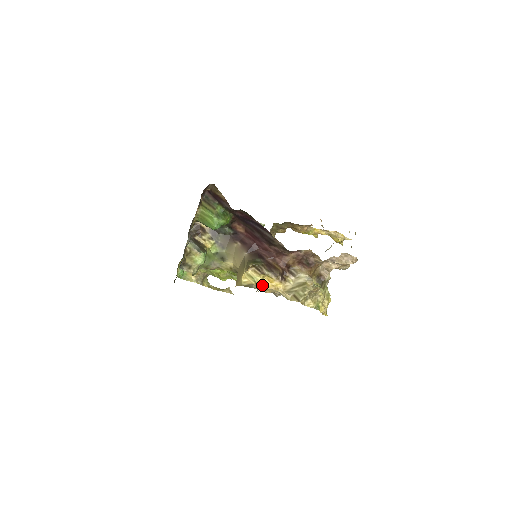
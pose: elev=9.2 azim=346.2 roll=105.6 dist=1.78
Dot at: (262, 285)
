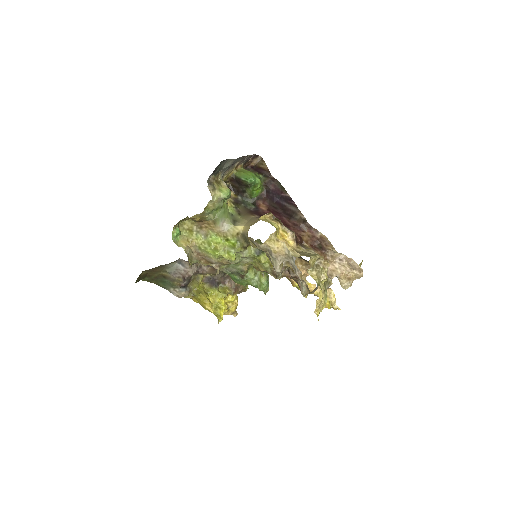
Dot at: (277, 230)
